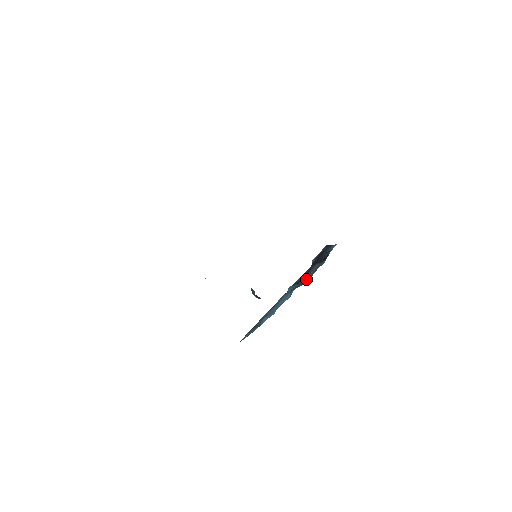
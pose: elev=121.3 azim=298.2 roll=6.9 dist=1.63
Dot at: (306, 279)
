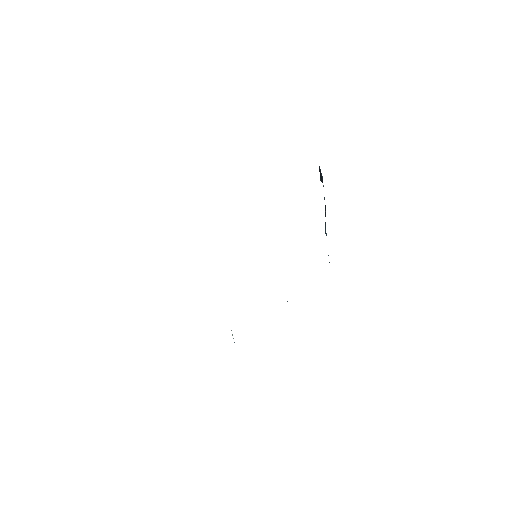
Dot at: occluded
